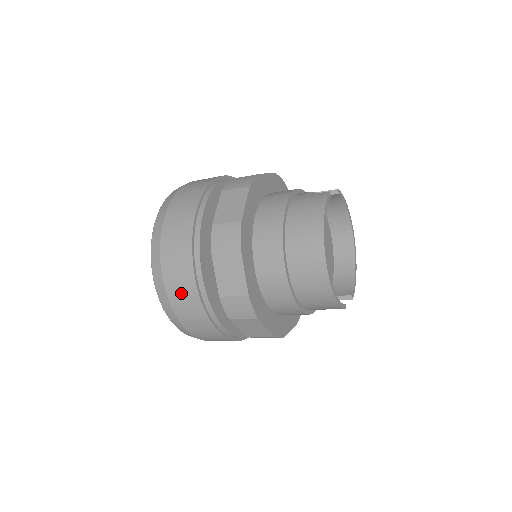
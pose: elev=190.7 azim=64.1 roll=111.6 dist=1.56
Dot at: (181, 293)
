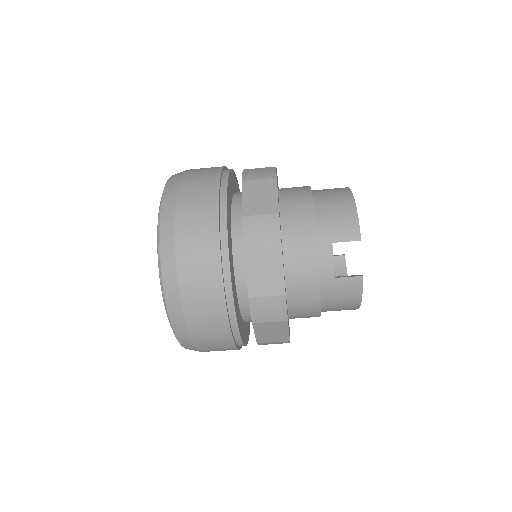
Dot at: (203, 169)
